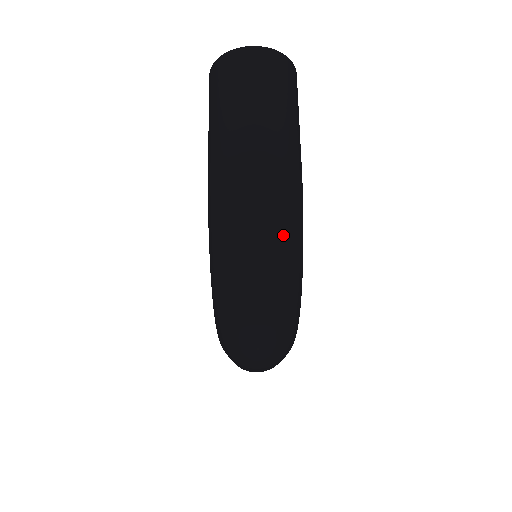
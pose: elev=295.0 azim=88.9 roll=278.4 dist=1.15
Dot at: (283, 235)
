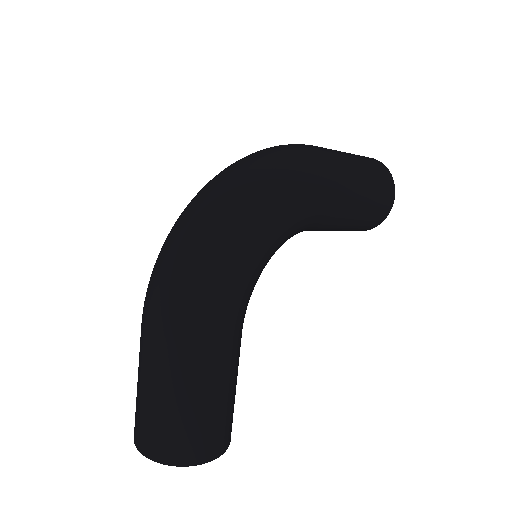
Dot at: (277, 161)
